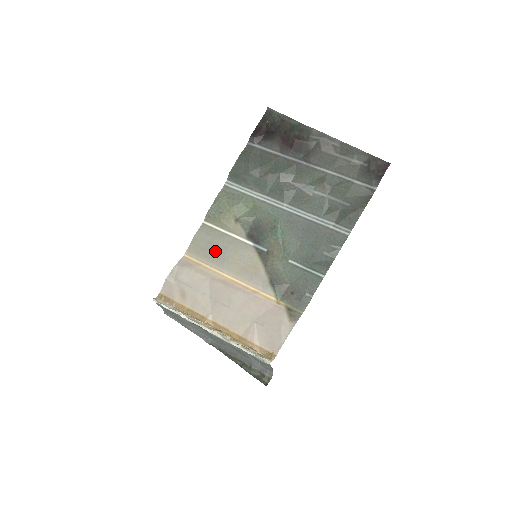
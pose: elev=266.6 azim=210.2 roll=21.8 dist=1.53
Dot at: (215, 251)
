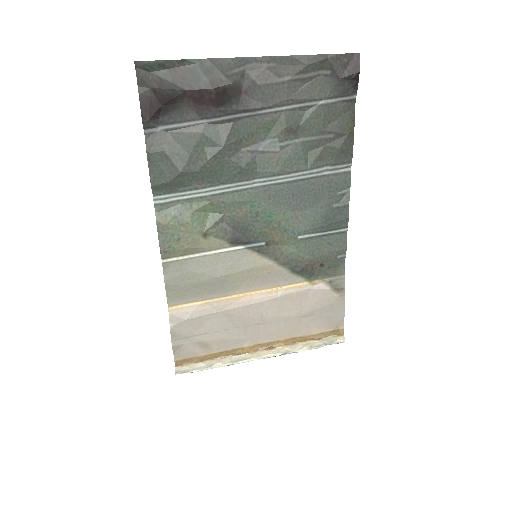
Dot at: (205, 282)
